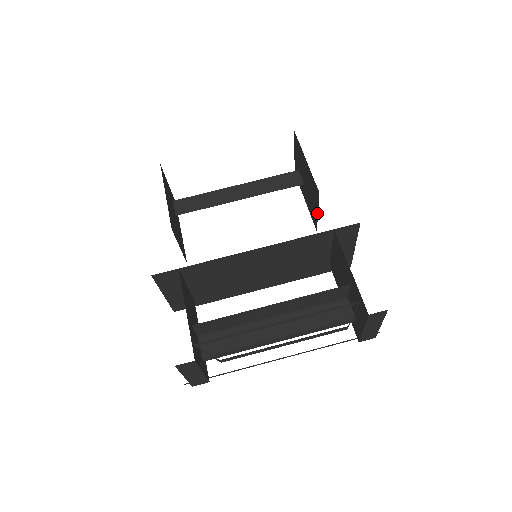
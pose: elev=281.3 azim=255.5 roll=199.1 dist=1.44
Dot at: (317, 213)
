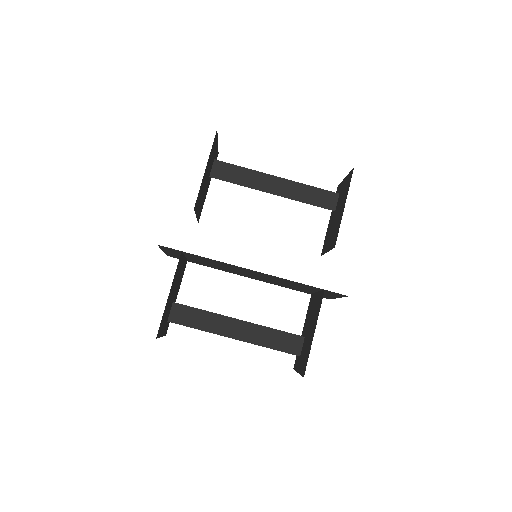
Dot at: (327, 251)
